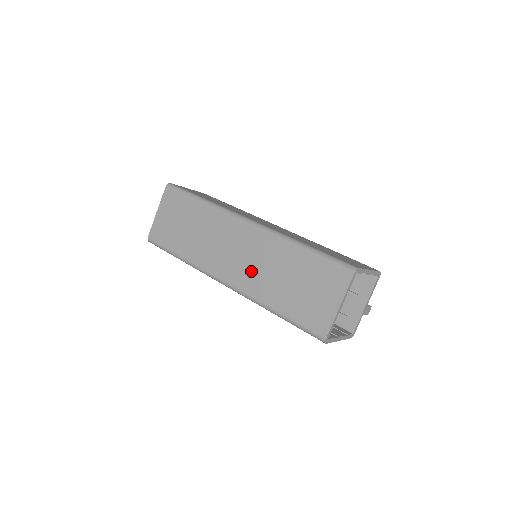
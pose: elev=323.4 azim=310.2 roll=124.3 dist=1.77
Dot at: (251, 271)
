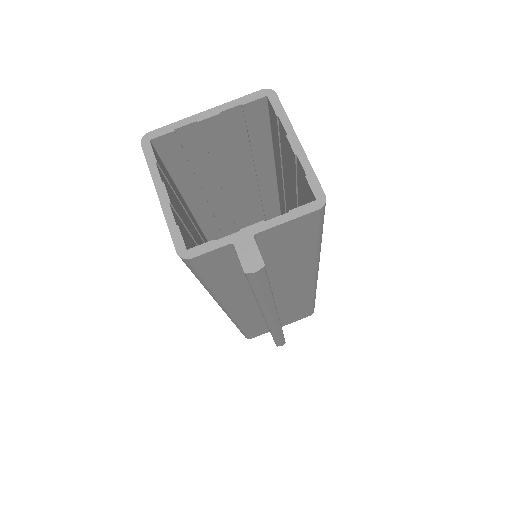
Dot at: occluded
